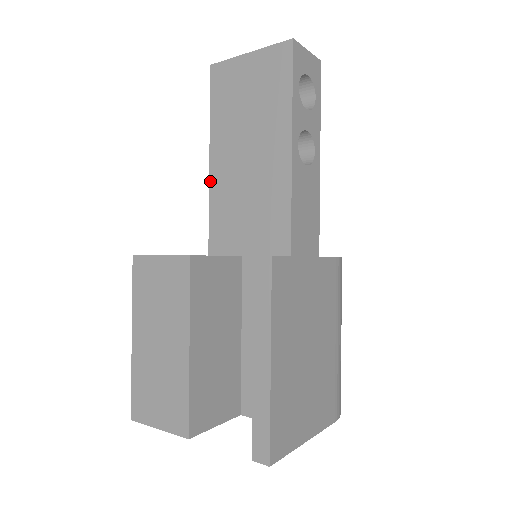
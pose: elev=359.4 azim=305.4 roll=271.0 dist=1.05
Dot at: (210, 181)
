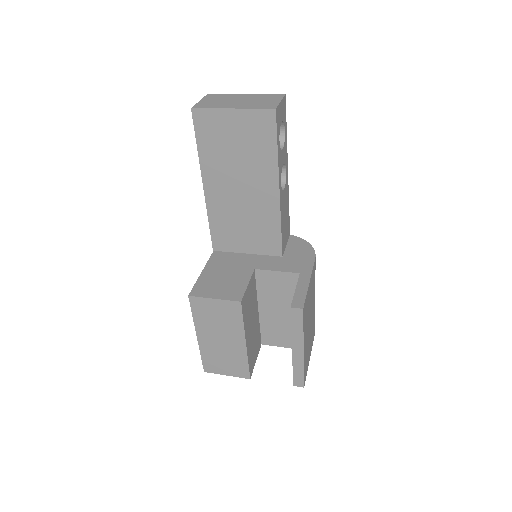
Dot at: (206, 202)
